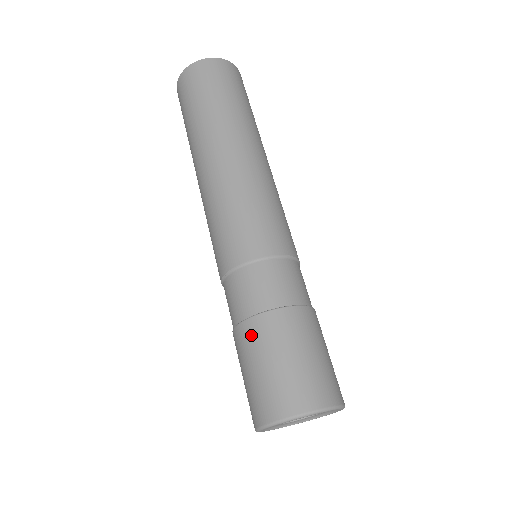
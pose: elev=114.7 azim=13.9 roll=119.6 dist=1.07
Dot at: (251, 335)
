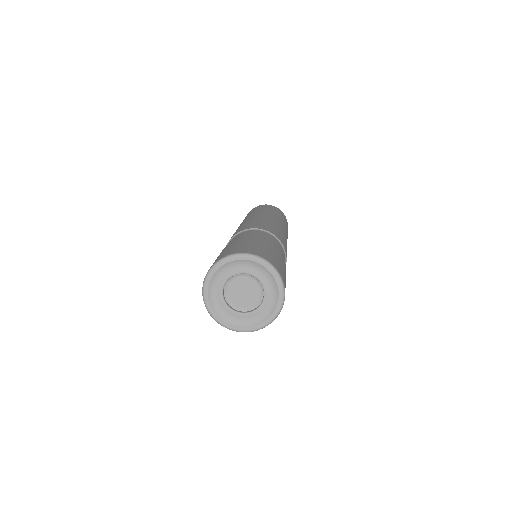
Dot at: occluded
